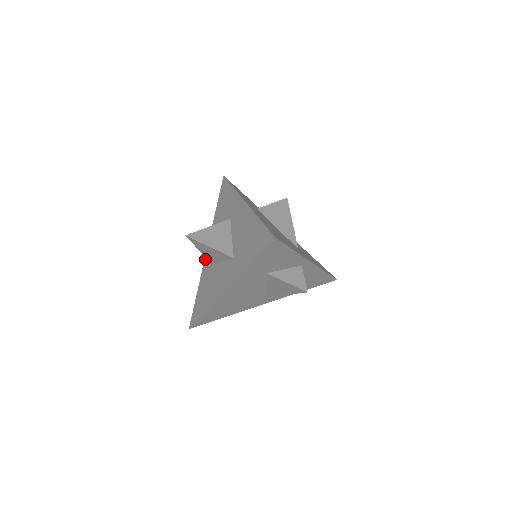
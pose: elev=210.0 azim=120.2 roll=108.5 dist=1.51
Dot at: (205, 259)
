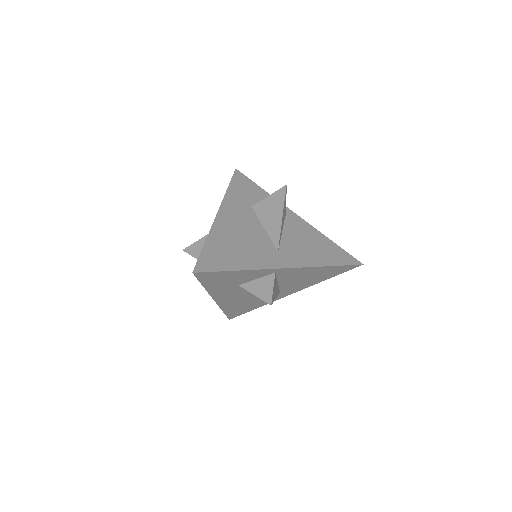
Dot at: occluded
